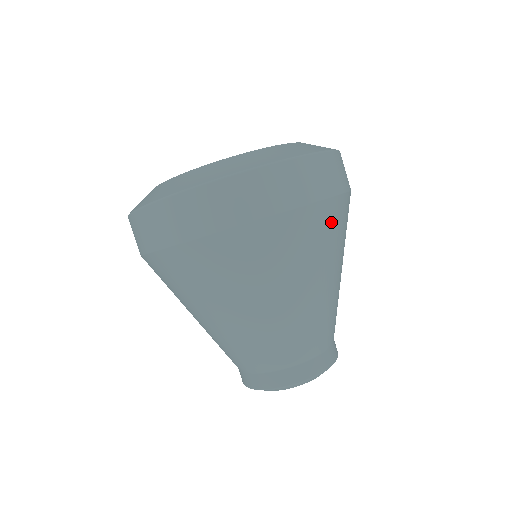
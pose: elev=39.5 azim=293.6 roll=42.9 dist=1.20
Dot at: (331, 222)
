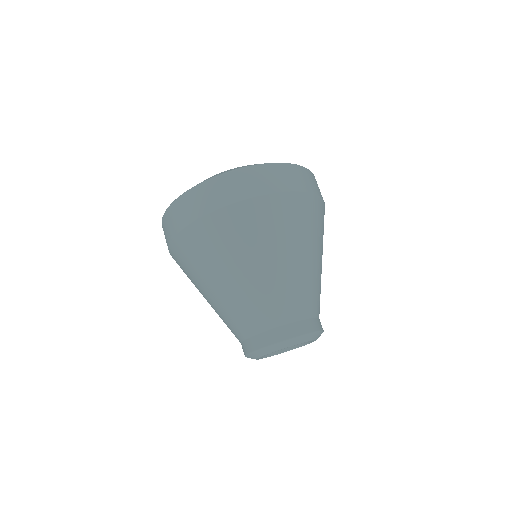
Dot at: (309, 211)
